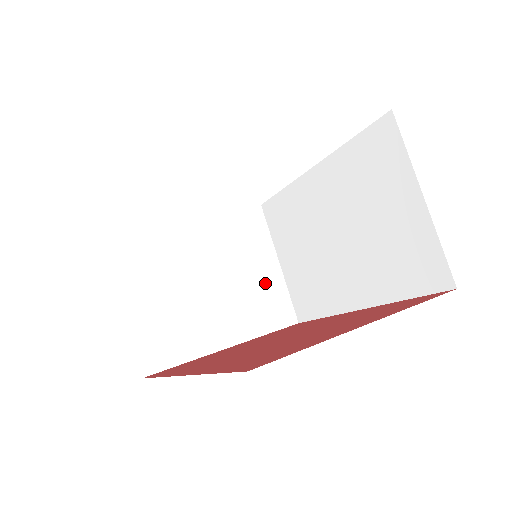
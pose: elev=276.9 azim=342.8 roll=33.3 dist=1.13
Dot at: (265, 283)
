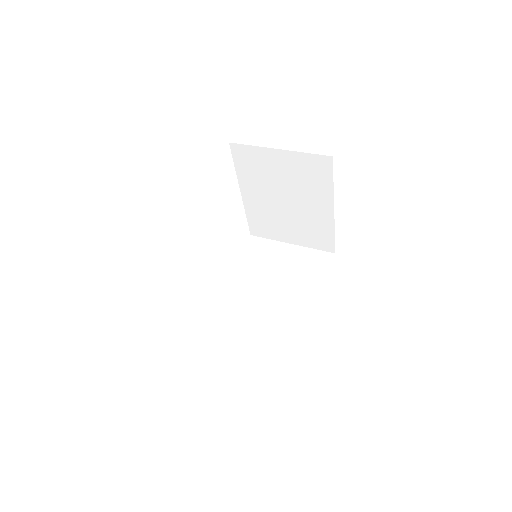
Dot at: occluded
